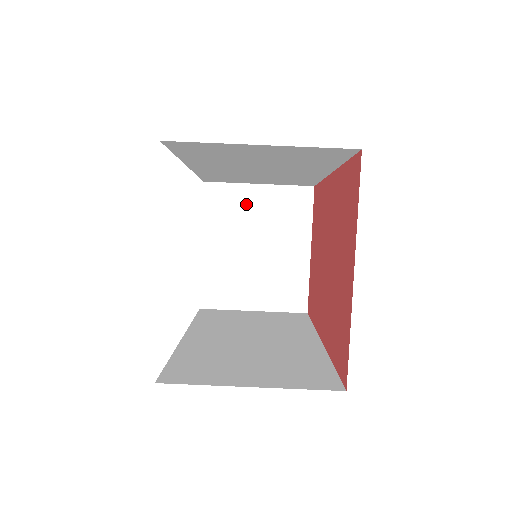
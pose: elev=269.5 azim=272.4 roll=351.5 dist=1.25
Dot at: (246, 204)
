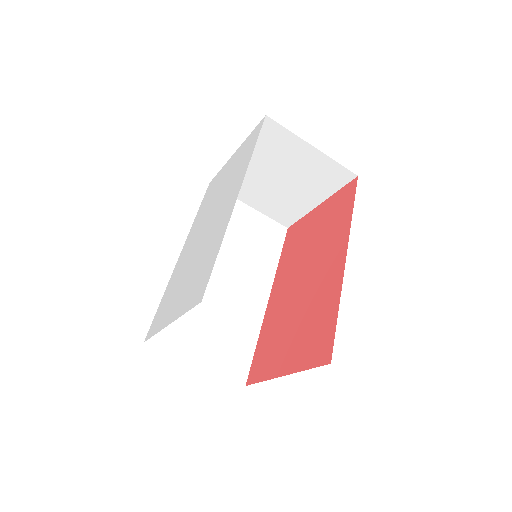
Dot at: (292, 152)
